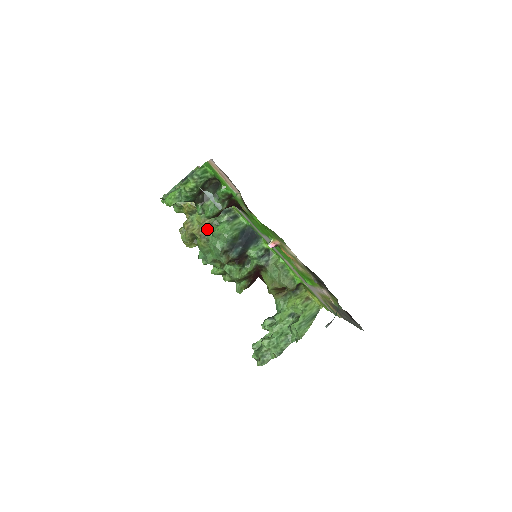
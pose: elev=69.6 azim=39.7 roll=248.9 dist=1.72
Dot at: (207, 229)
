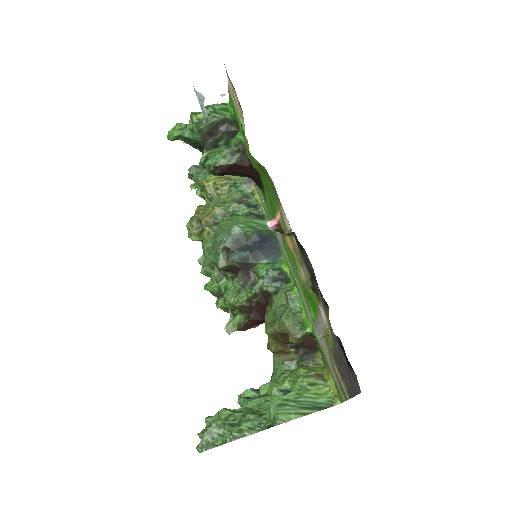
Dot at: (218, 218)
